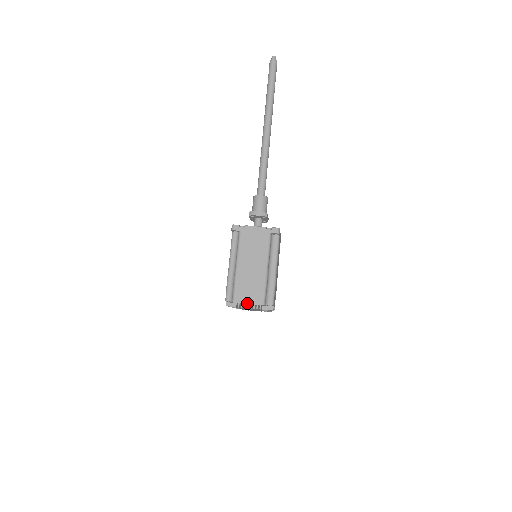
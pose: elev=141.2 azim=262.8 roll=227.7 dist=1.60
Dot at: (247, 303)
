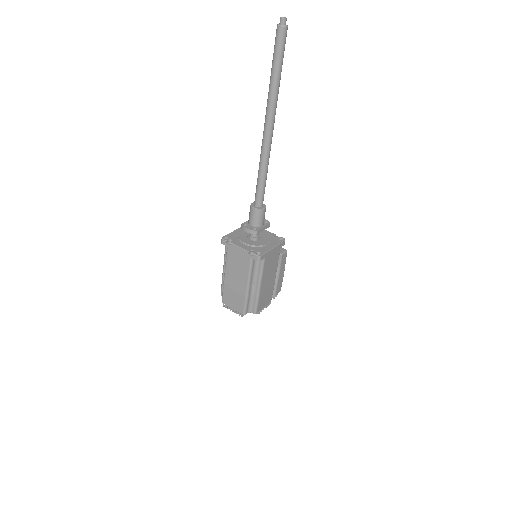
Dot at: (232, 308)
